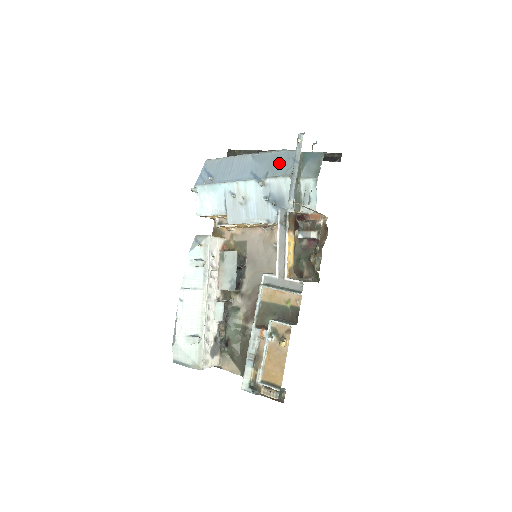
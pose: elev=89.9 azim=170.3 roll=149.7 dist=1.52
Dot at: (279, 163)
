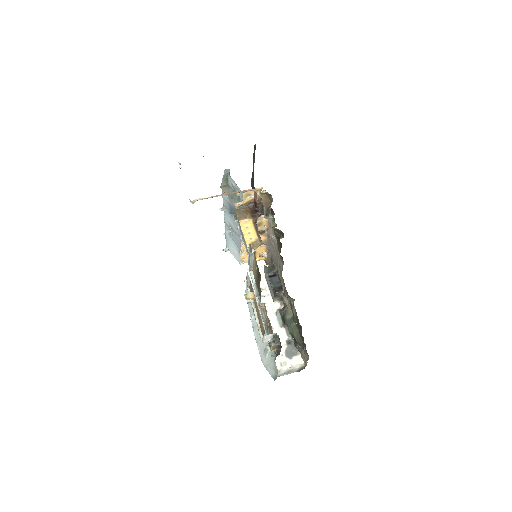
Dot at: occluded
